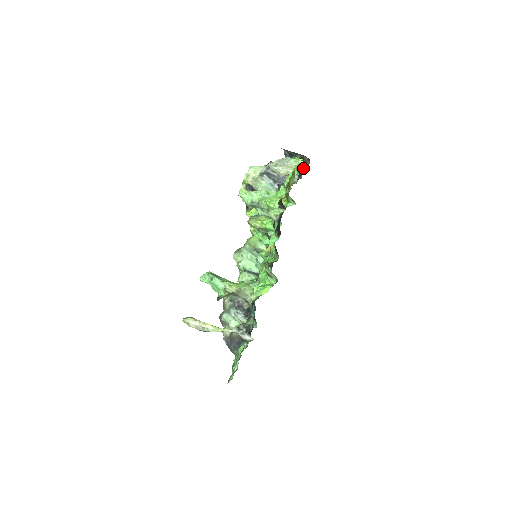
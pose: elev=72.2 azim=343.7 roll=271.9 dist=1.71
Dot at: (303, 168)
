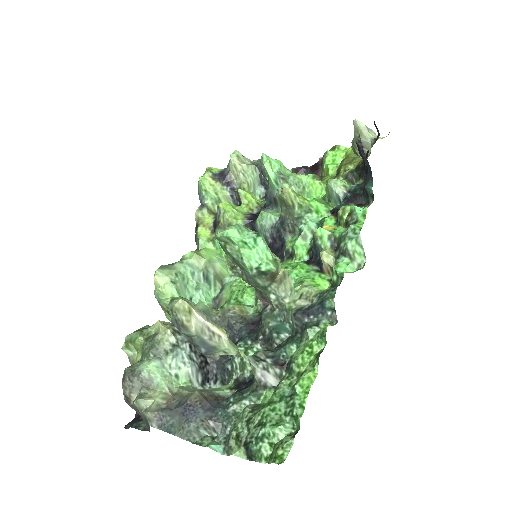
Dot at: occluded
